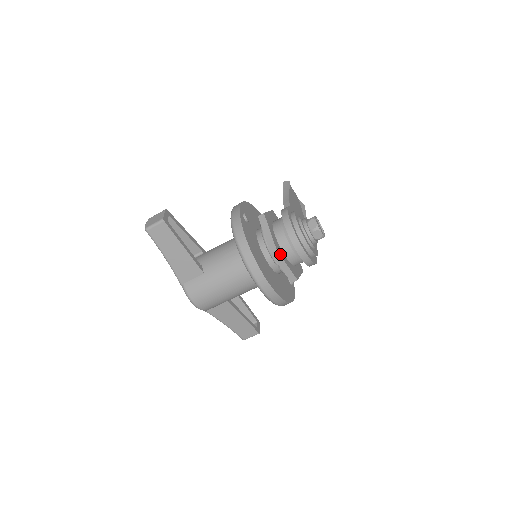
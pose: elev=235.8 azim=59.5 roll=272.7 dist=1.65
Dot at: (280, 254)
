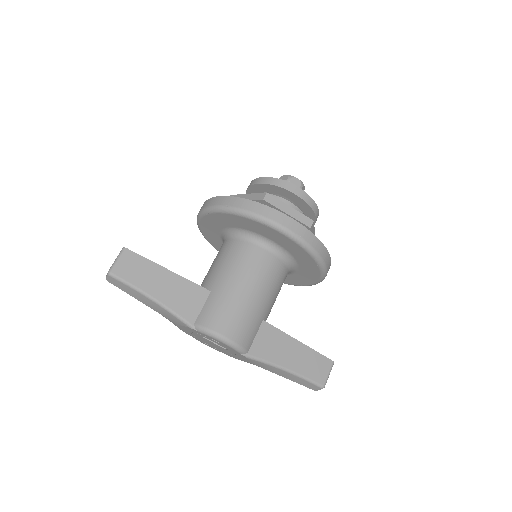
Dot at: (274, 198)
